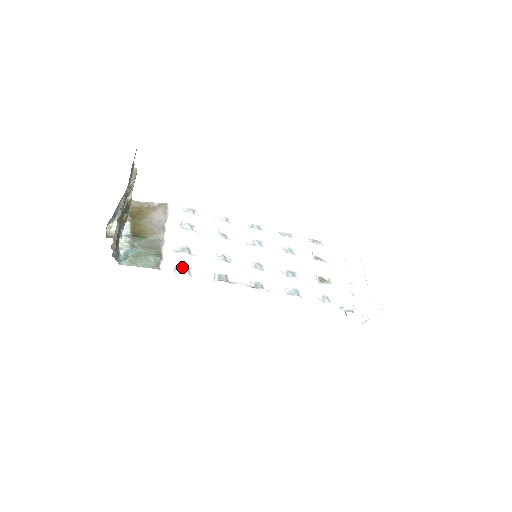
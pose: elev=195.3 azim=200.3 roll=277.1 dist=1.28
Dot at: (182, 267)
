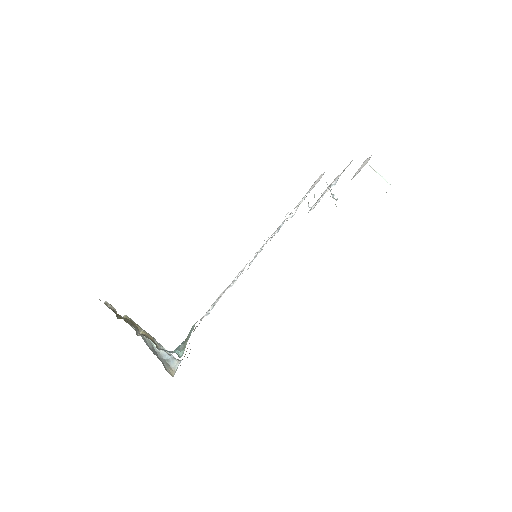
Dot at: occluded
